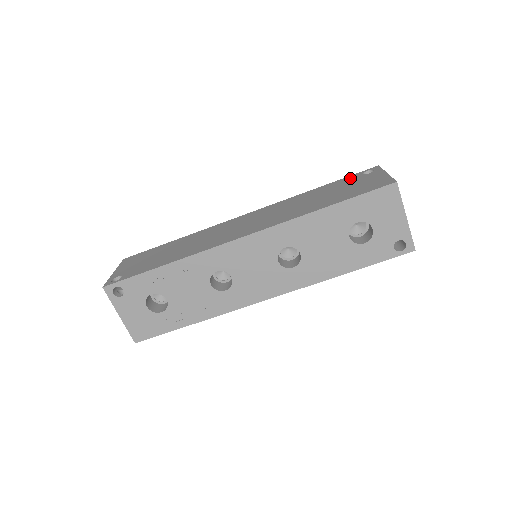
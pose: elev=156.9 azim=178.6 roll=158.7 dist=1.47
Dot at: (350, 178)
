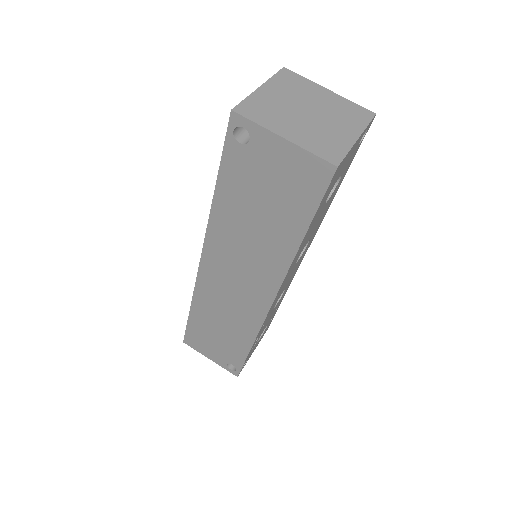
Dot at: (235, 161)
